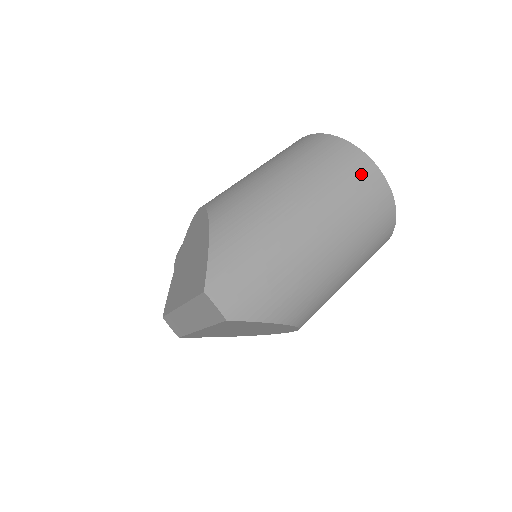
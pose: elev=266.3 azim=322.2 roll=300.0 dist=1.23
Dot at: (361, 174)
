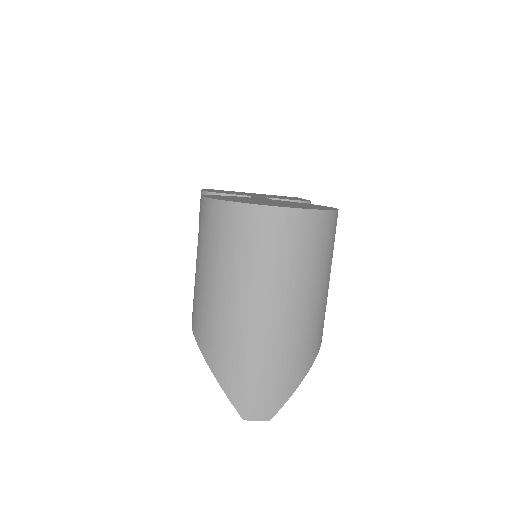
Dot at: (269, 230)
